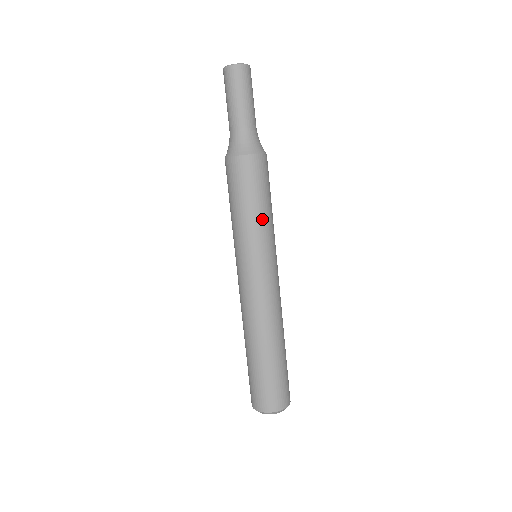
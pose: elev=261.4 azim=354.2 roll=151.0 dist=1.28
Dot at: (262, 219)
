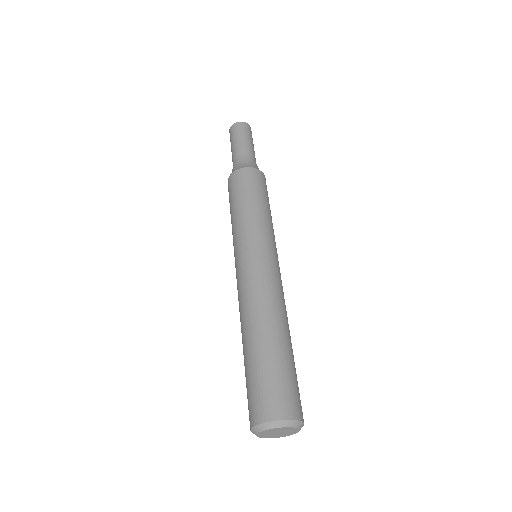
Dot at: (252, 212)
